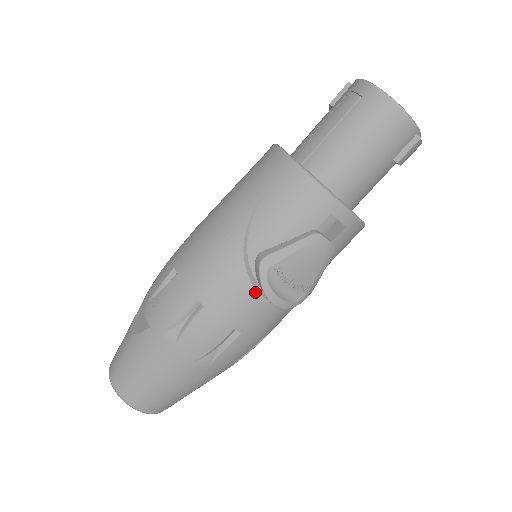
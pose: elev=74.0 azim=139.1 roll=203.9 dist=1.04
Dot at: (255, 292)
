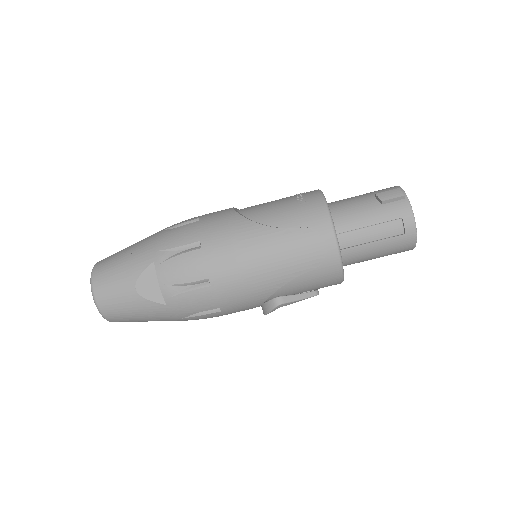
Dot at: occluded
